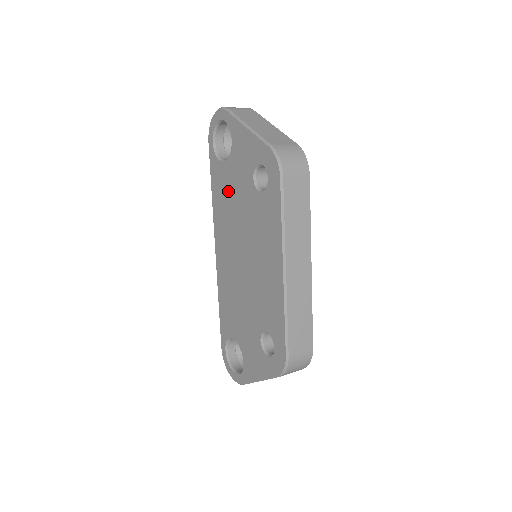
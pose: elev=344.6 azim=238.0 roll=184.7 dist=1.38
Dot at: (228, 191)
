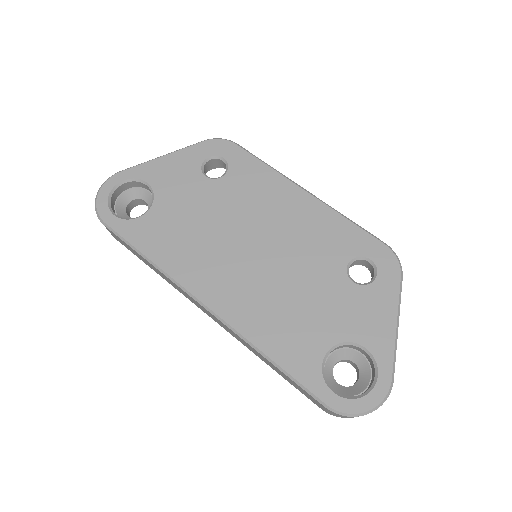
Dot at: (178, 224)
